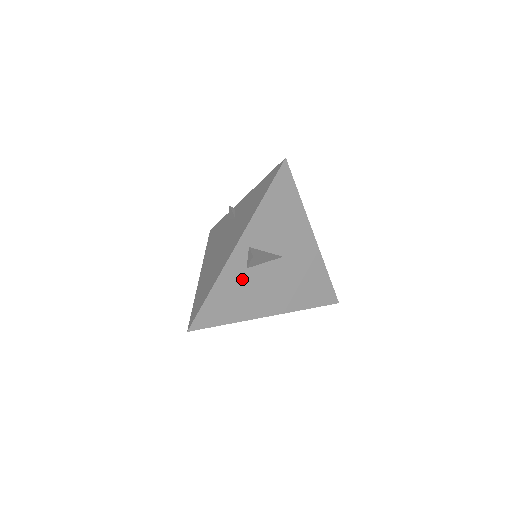
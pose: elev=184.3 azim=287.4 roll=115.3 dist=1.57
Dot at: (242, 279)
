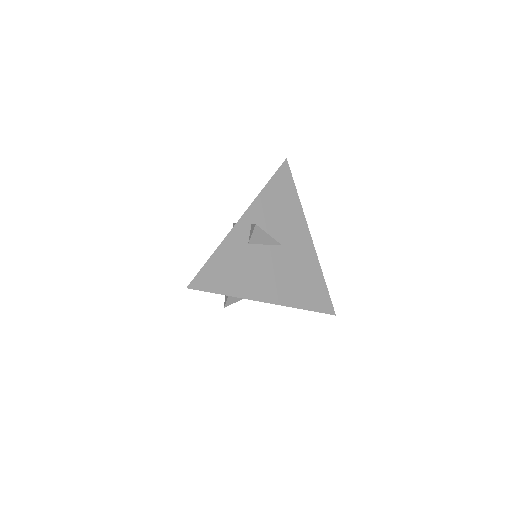
Dot at: (243, 253)
